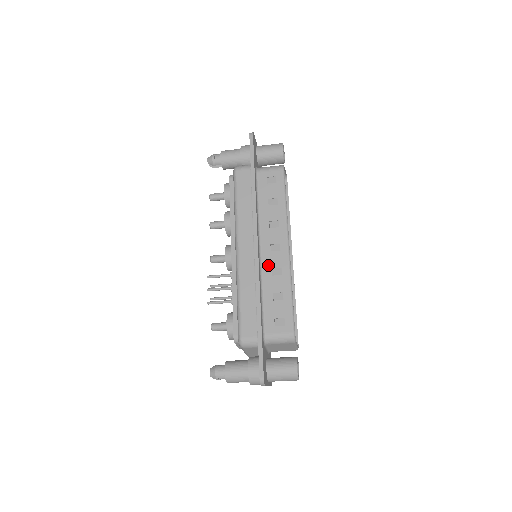
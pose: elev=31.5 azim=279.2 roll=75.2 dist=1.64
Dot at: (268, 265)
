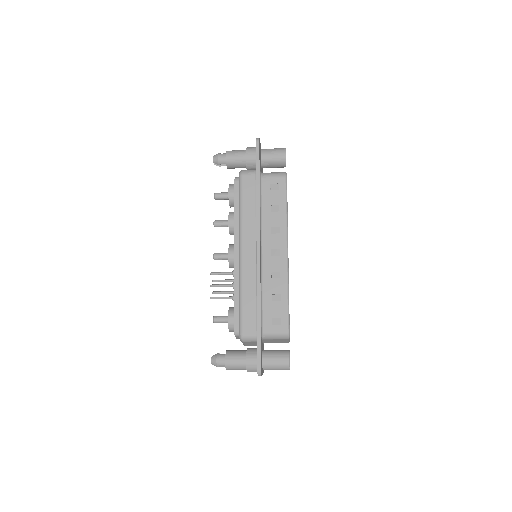
Dot at: (268, 268)
